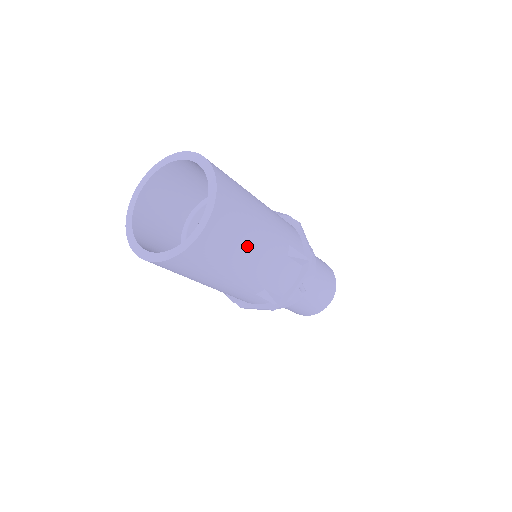
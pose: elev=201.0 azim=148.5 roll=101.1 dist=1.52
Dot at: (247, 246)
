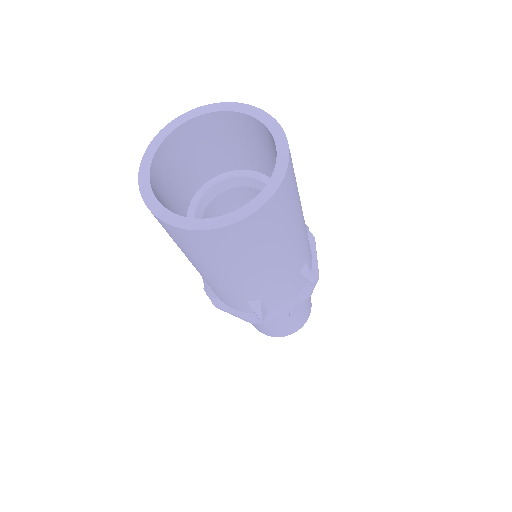
Dot at: (278, 248)
